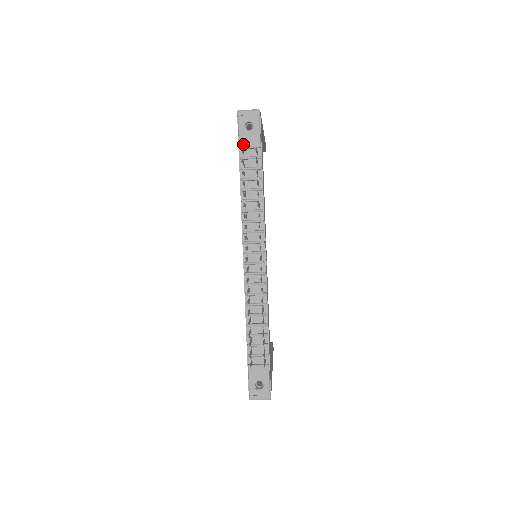
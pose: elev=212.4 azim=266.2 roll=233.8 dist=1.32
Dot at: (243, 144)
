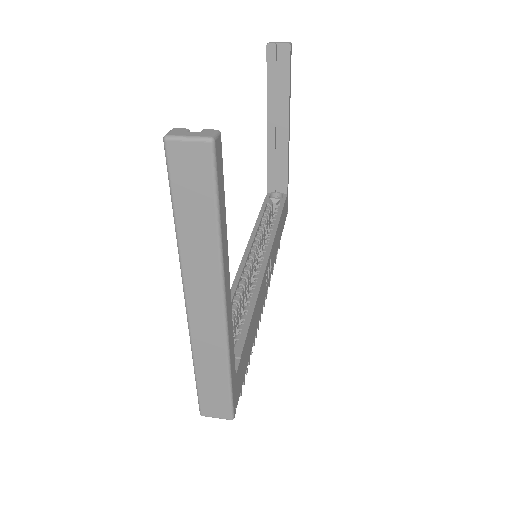
Dot at: occluded
